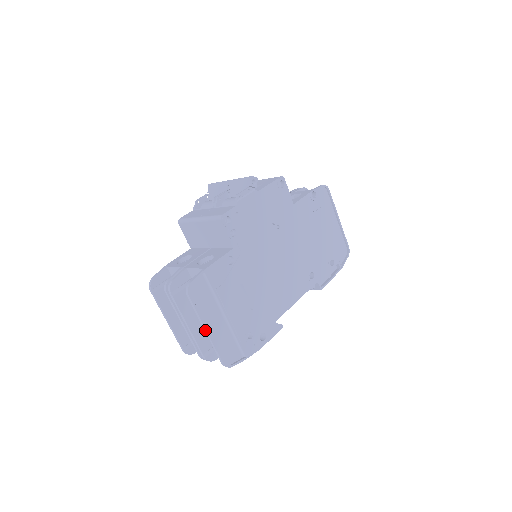
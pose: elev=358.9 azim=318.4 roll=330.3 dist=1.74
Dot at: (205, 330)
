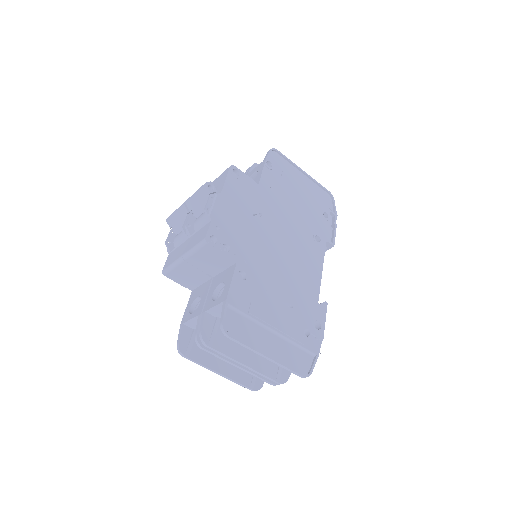
Dot at: (265, 357)
